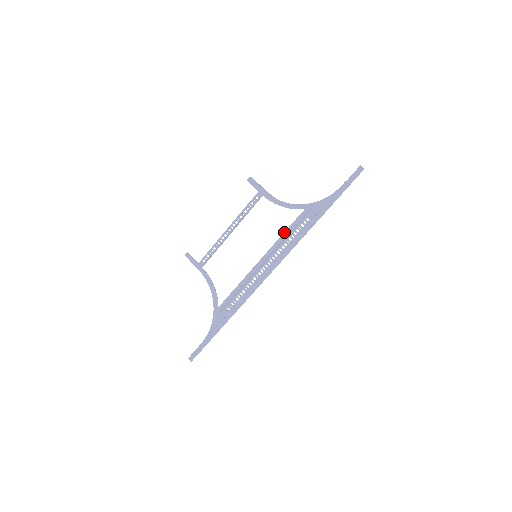
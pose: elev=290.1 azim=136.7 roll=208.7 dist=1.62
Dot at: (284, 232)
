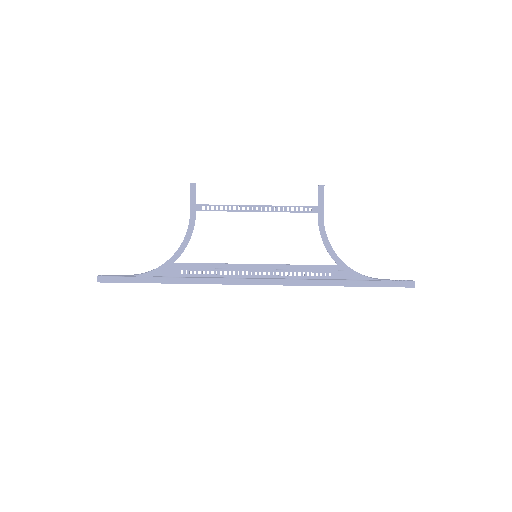
Dot at: occluded
